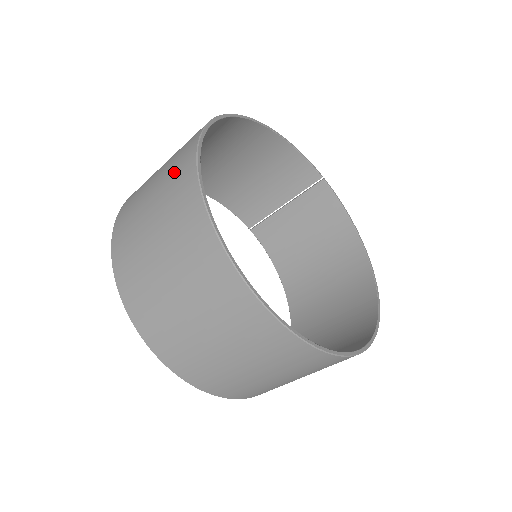
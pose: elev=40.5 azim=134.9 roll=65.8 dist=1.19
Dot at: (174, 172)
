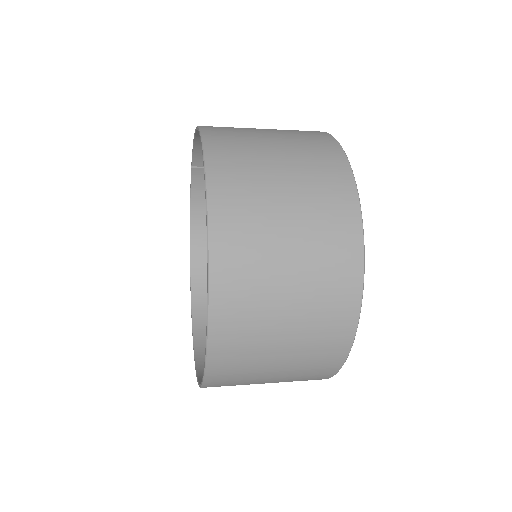
Dot at: (330, 238)
